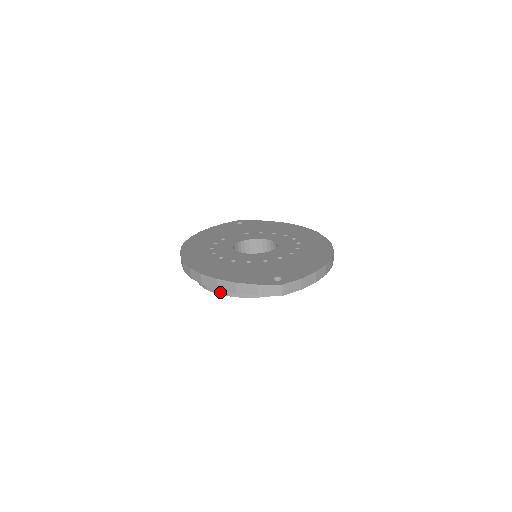
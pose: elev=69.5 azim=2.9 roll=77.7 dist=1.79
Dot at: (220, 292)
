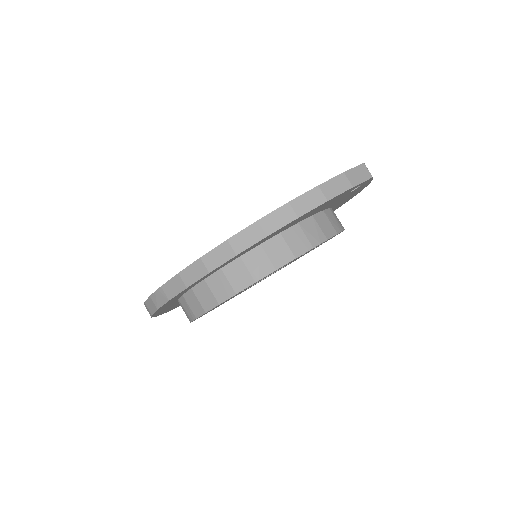
Dot at: (281, 262)
